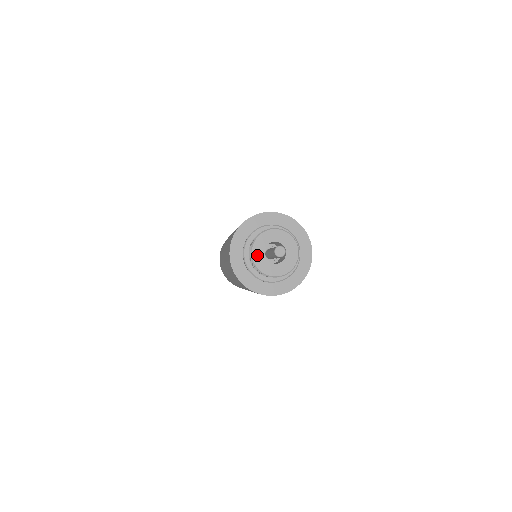
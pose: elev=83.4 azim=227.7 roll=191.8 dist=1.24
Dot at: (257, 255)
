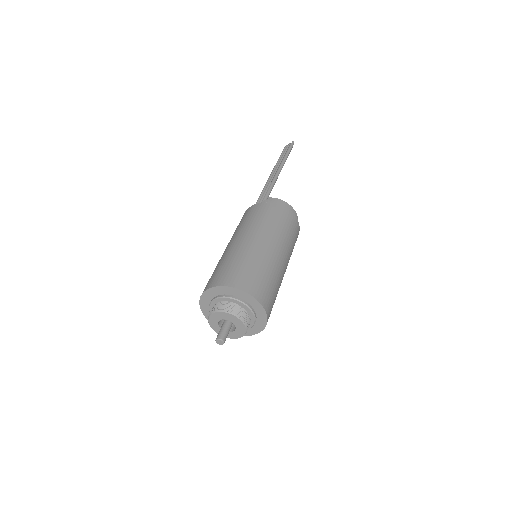
Dot at: (212, 322)
